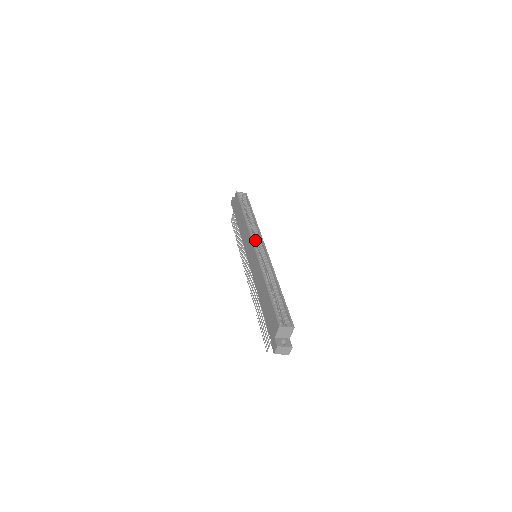
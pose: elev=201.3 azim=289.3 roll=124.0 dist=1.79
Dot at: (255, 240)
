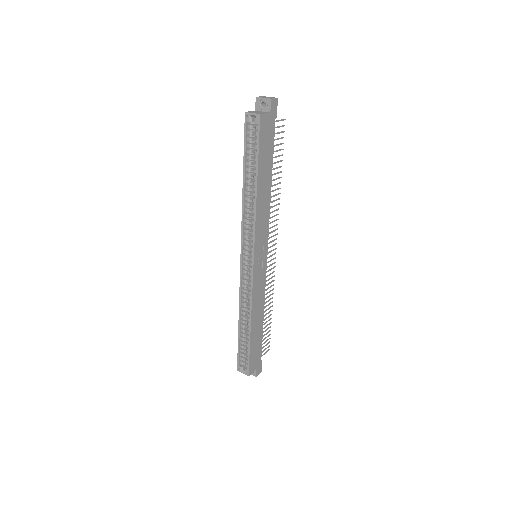
Dot at: occluded
